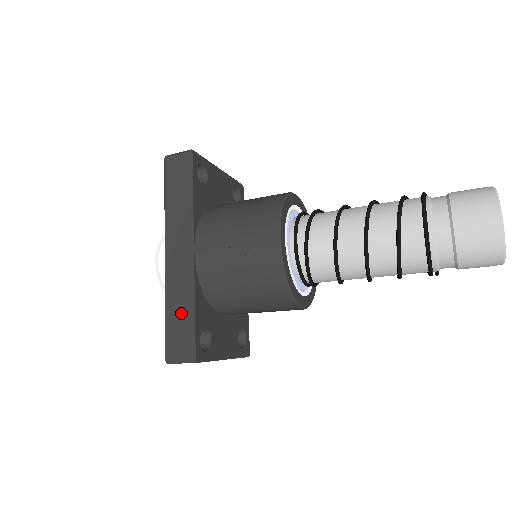
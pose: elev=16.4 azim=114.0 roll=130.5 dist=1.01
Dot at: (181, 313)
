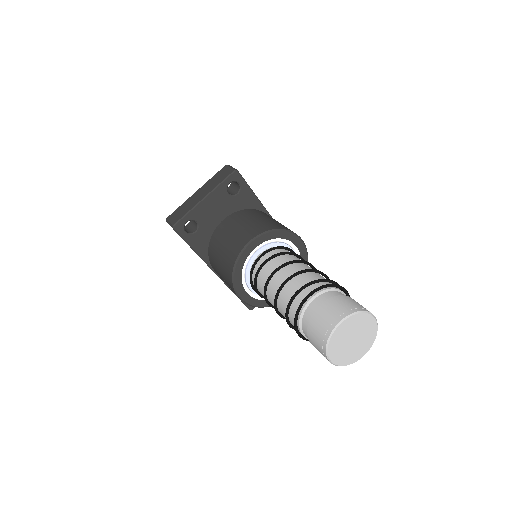
Dot at: occluded
